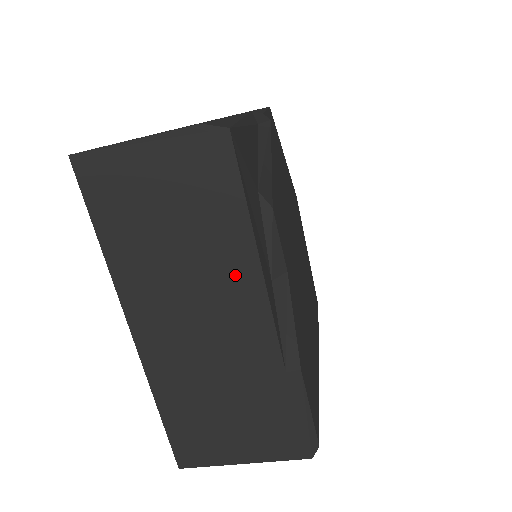
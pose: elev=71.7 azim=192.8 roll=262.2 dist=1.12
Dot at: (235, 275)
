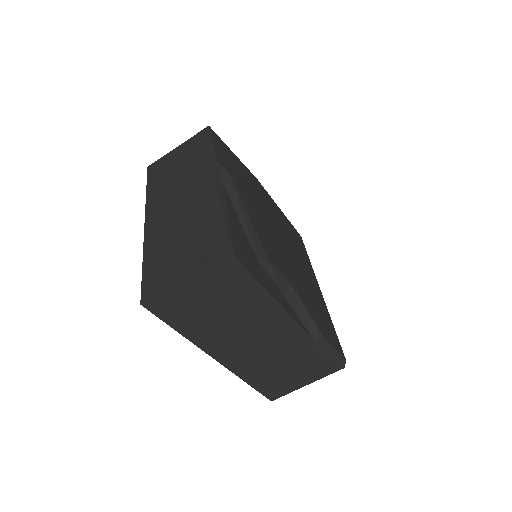
Dot at: (267, 315)
